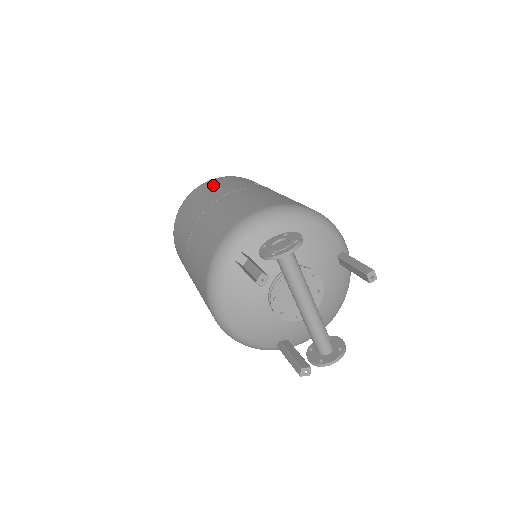
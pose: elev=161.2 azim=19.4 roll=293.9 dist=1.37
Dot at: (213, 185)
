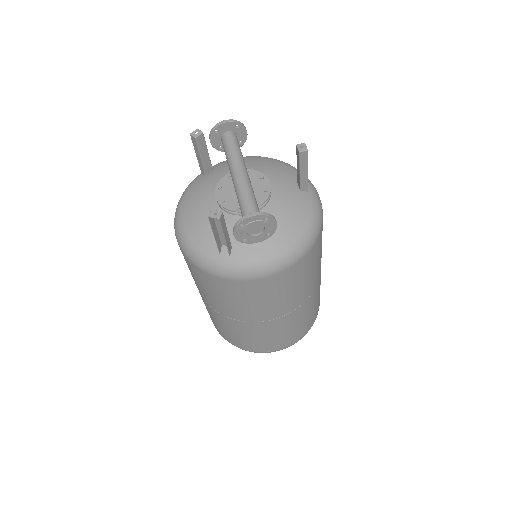
Dot at: occluded
